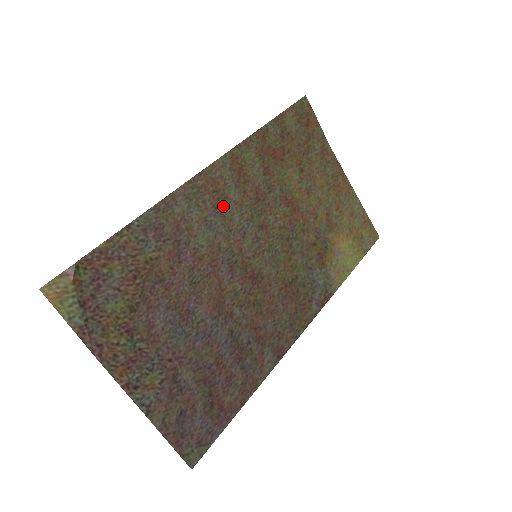
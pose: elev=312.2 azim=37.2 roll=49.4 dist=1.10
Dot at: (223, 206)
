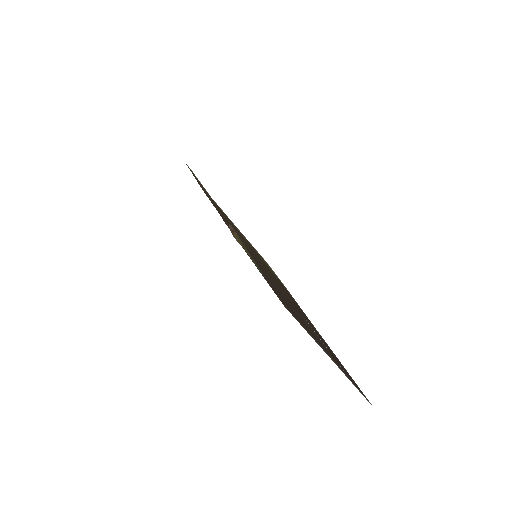
Dot at: occluded
